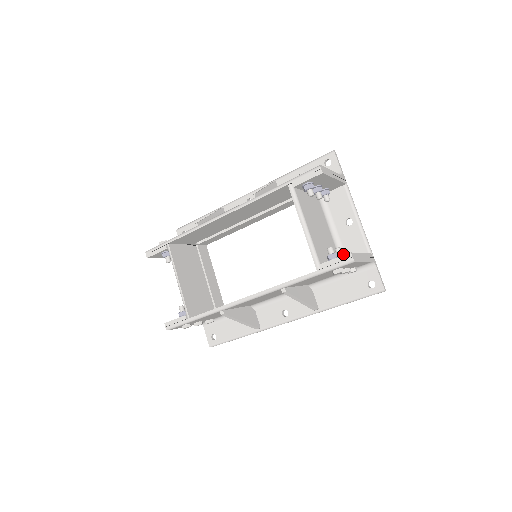
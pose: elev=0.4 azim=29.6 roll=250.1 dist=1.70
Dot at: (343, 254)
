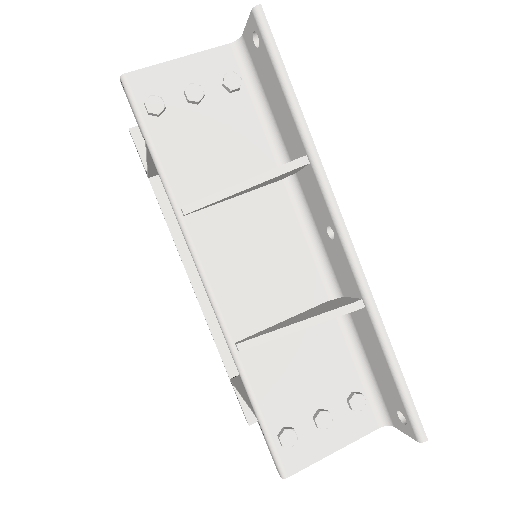
Dot at: occluded
